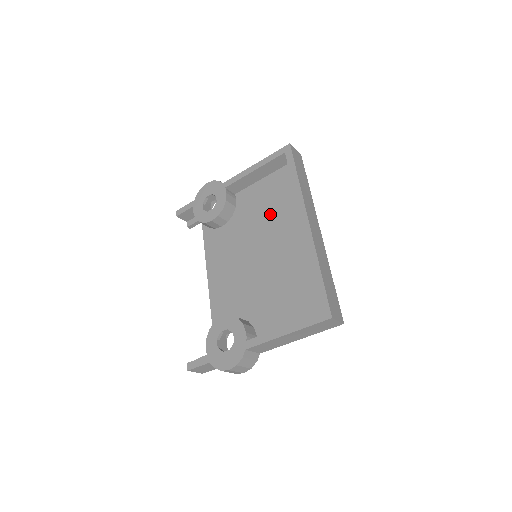
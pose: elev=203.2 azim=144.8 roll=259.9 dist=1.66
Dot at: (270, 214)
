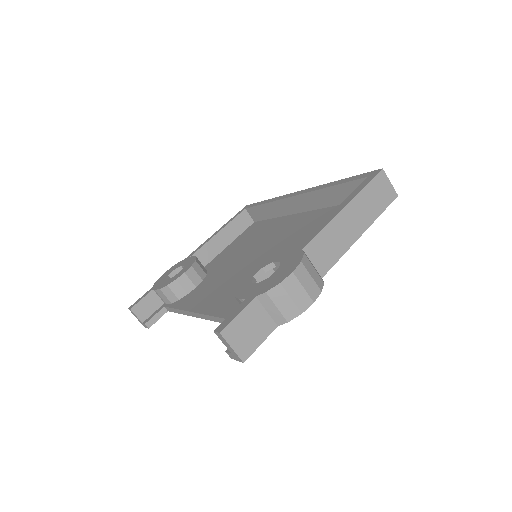
Dot at: (252, 242)
